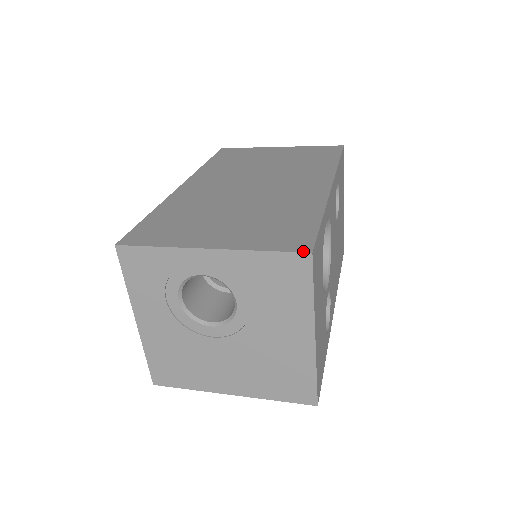
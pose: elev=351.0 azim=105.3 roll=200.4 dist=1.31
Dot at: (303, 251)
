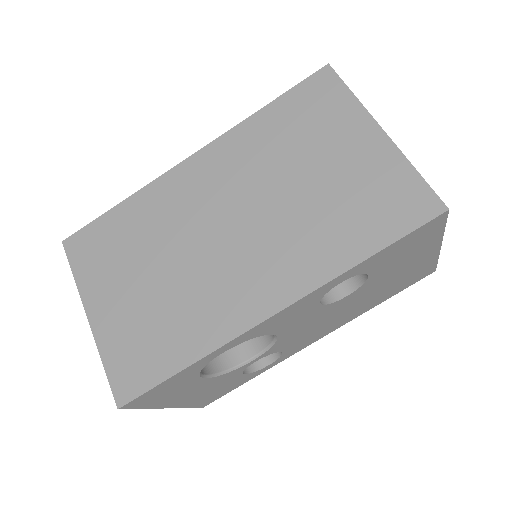
Dot at: (116, 400)
